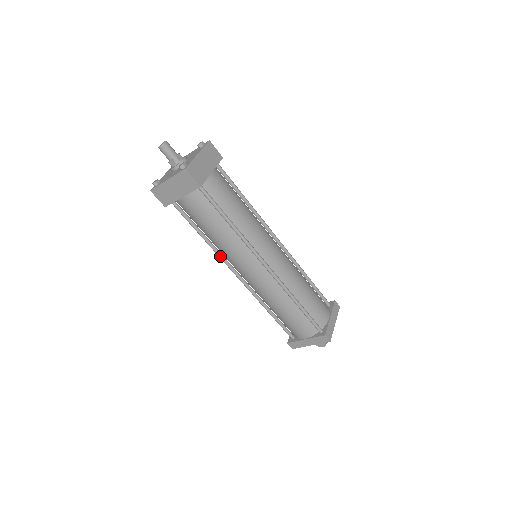
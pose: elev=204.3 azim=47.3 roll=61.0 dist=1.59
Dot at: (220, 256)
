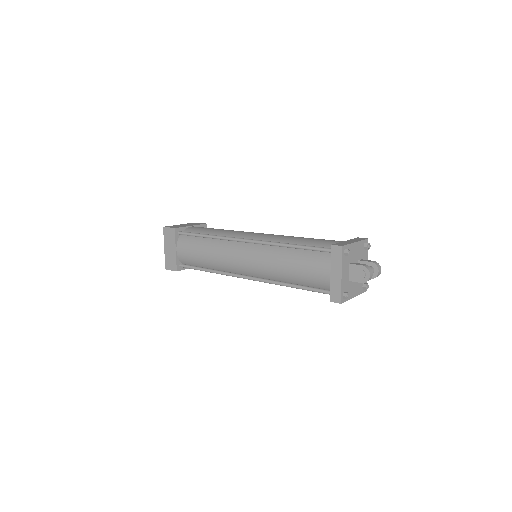
Dot at: (225, 273)
